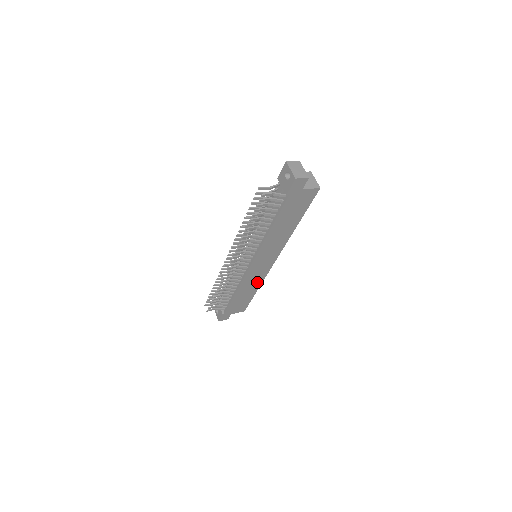
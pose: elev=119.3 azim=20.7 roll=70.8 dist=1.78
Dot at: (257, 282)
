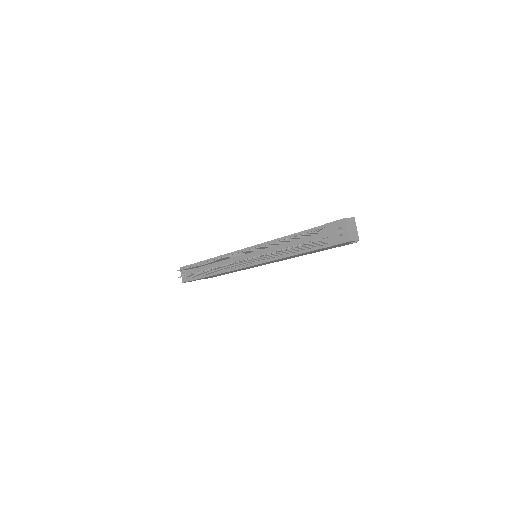
Dot at: occluded
